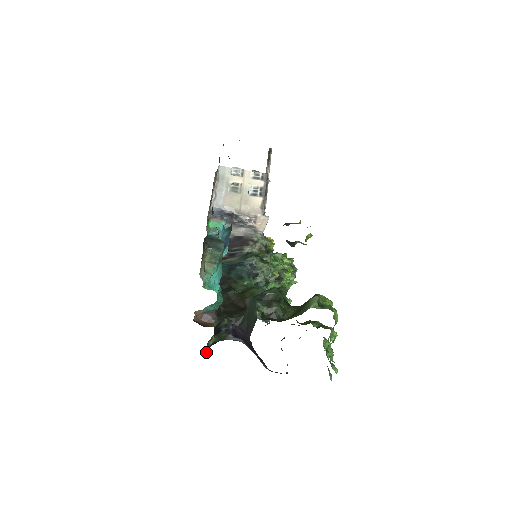
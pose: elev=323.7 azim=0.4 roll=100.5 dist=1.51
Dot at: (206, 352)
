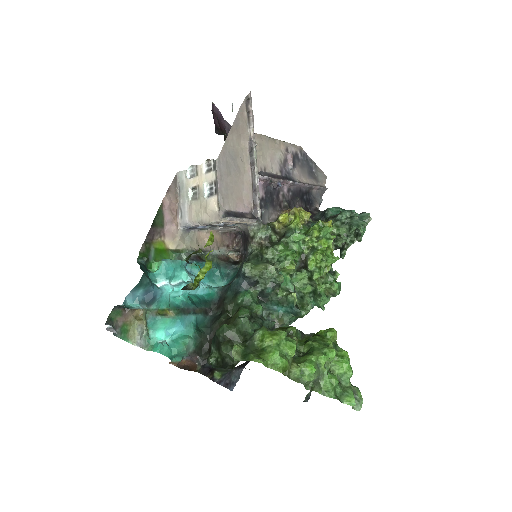
Dot at: (226, 382)
